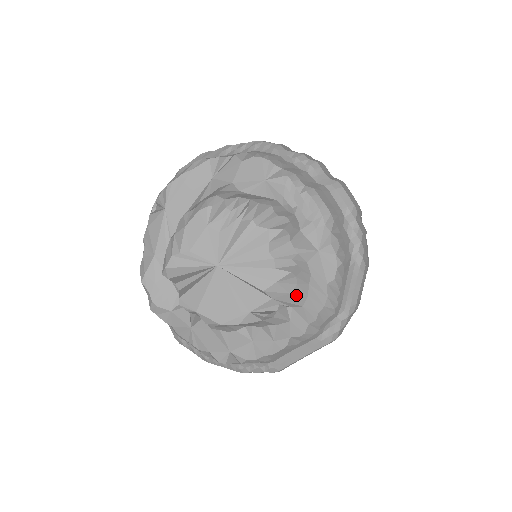
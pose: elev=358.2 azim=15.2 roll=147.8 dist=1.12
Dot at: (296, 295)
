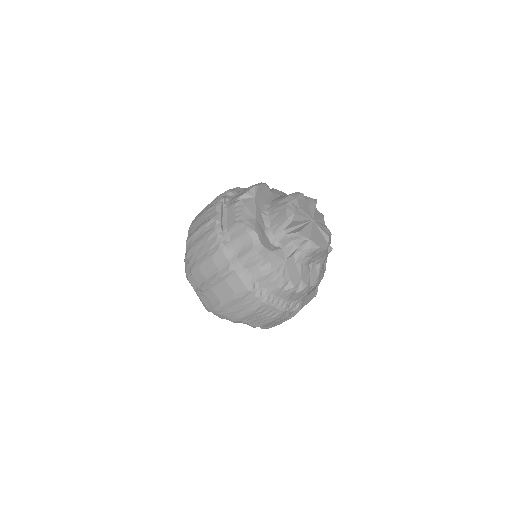
Dot at: occluded
